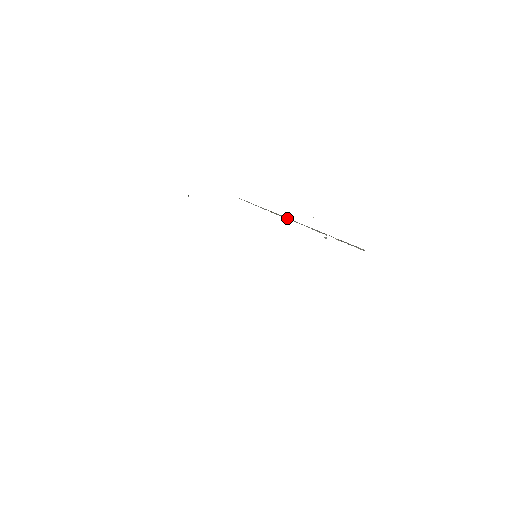
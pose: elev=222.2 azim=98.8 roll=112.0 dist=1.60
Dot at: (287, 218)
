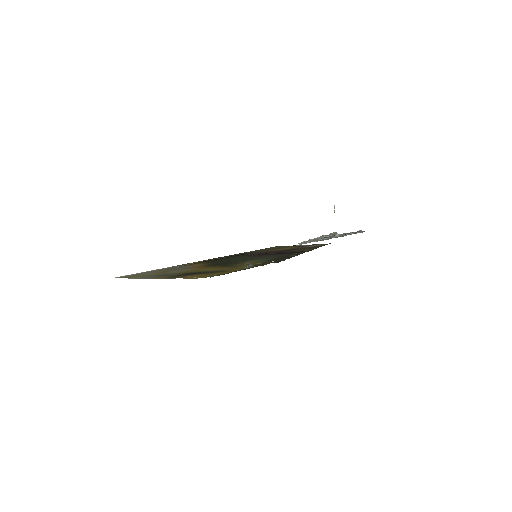
Dot at: occluded
